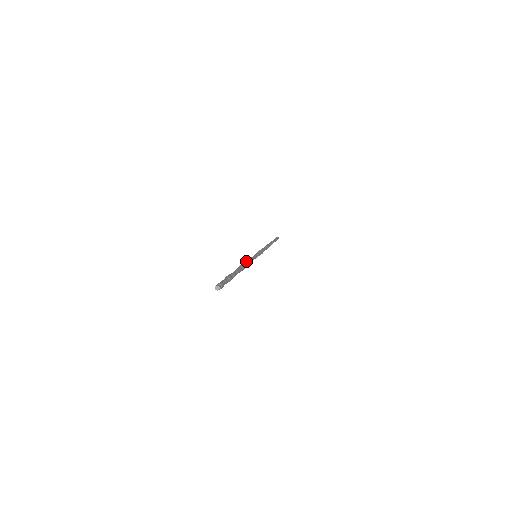
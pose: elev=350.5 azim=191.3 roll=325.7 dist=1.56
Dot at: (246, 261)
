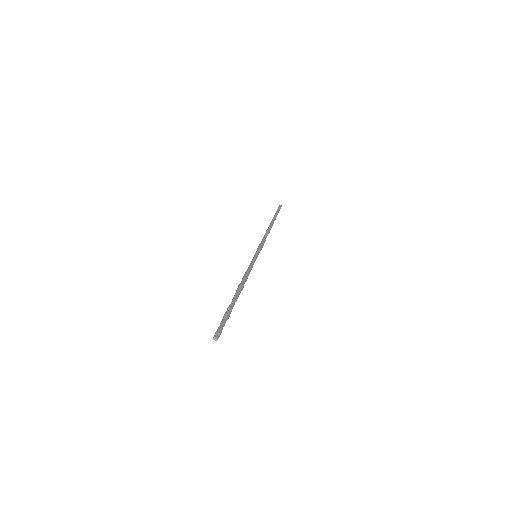
Dot at: (246, 275)
